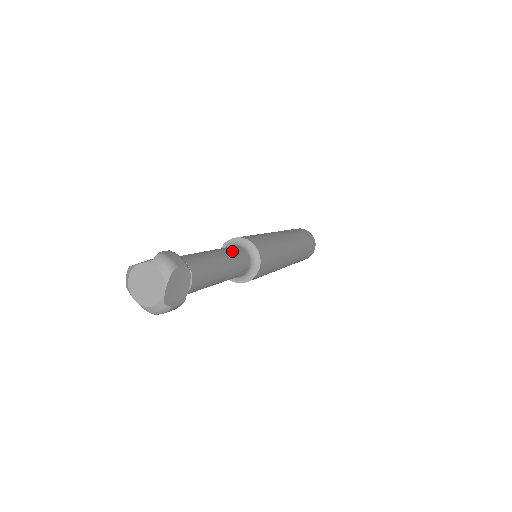
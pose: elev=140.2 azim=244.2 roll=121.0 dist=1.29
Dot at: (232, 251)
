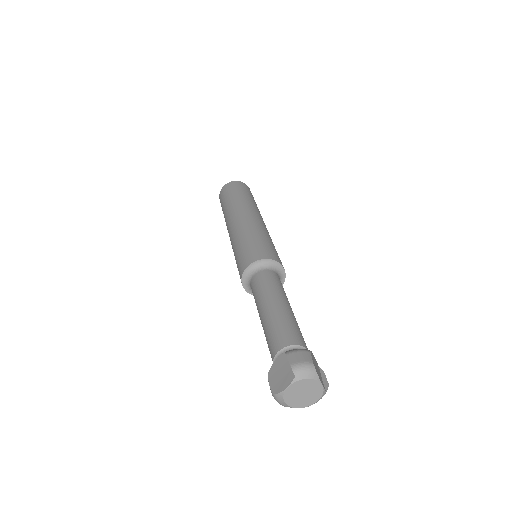
Dot at: (270, 285)
